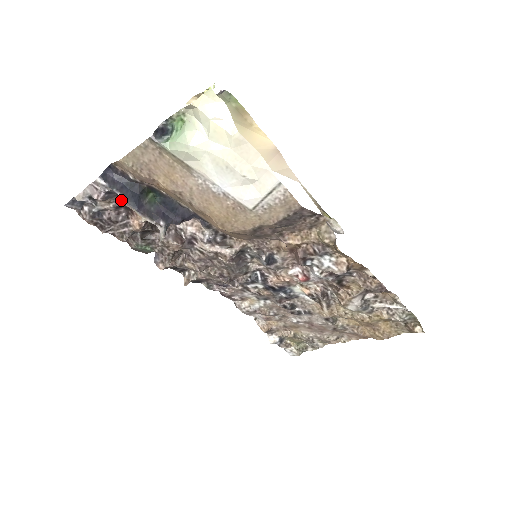
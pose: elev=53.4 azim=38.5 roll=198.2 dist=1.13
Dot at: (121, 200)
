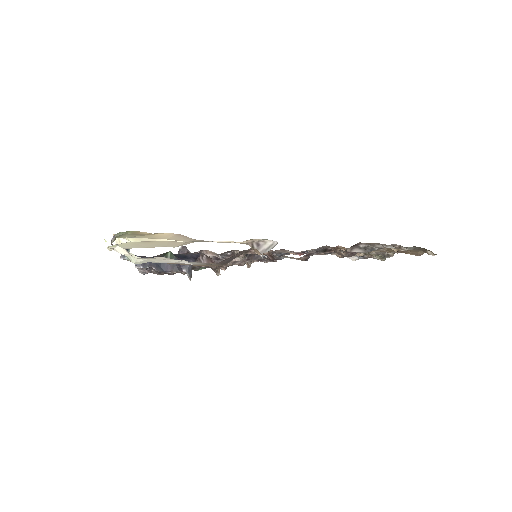
Dot at: occluded
